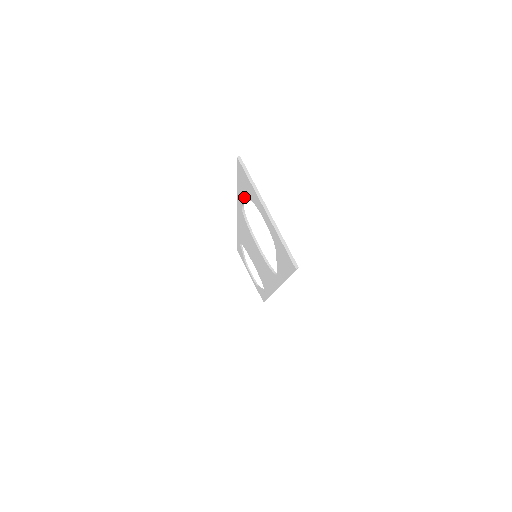
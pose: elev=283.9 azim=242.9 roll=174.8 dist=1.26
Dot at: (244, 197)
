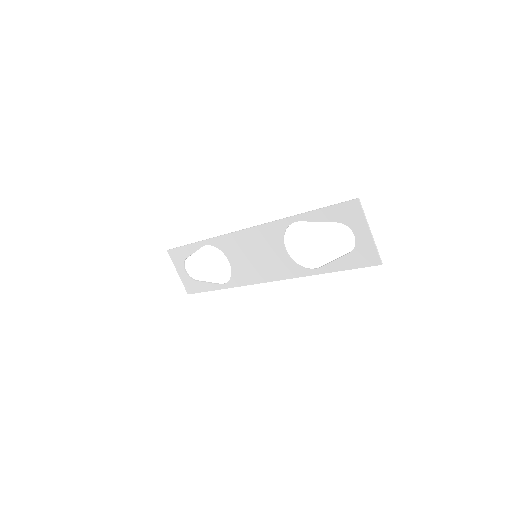
Dot at: (322, 218)
